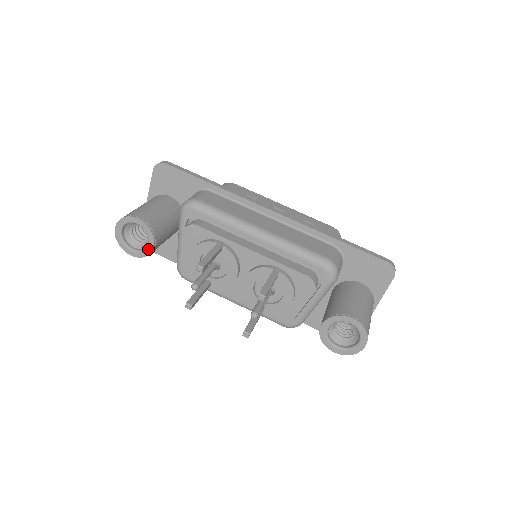
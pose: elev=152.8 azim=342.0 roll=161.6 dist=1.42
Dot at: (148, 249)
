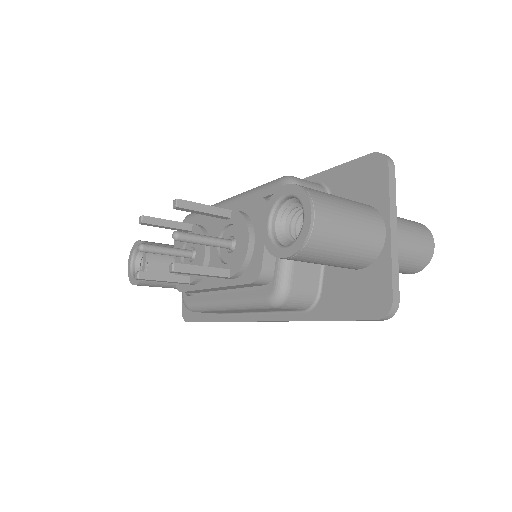
Dot at: (143, 267)
